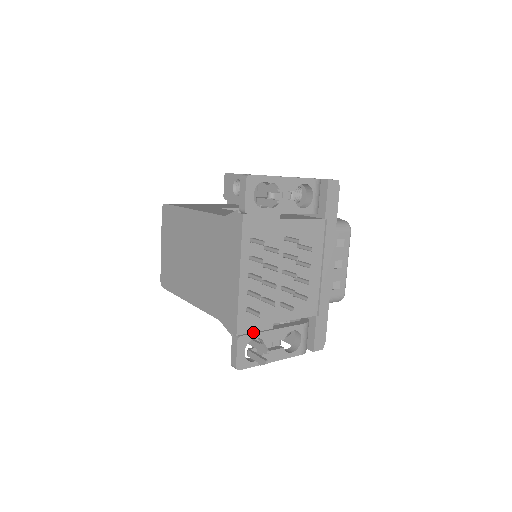
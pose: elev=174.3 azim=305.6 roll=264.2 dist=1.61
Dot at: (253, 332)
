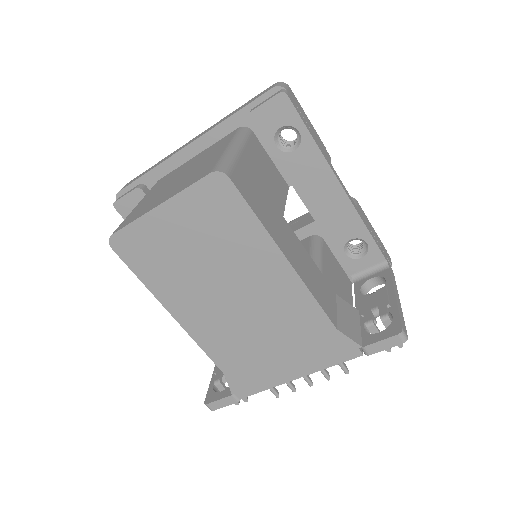
Dot at: occluded
